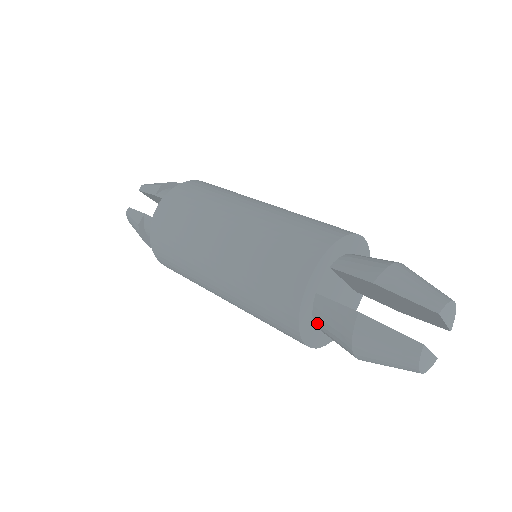
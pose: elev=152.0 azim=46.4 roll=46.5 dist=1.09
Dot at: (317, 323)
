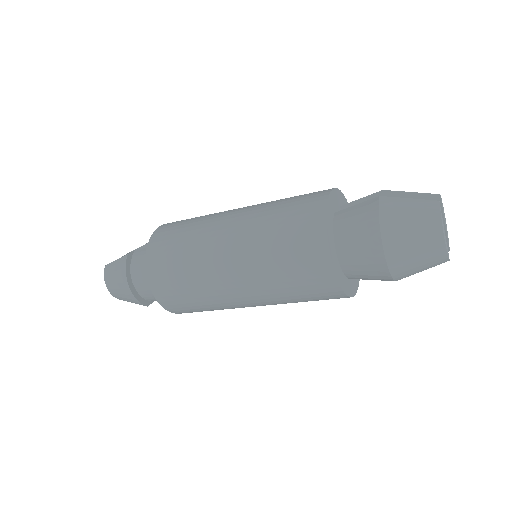
Dot at: (338, 236)
